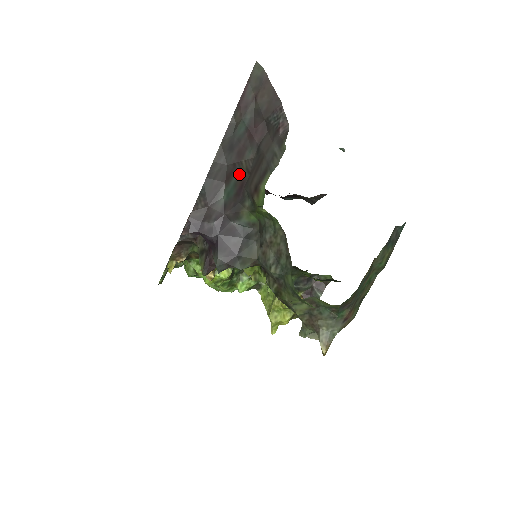
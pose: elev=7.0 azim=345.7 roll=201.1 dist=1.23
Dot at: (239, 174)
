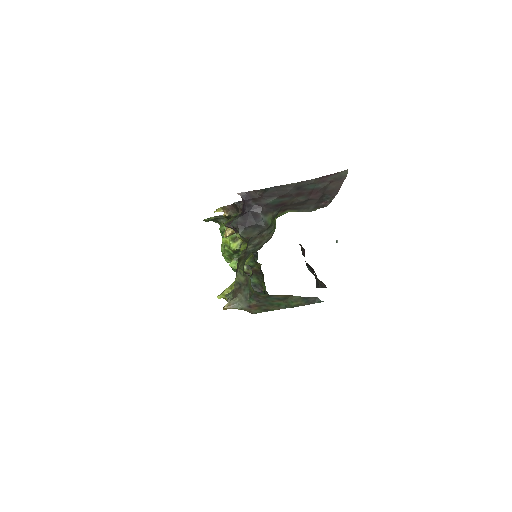
Dot at: (288, 200)
